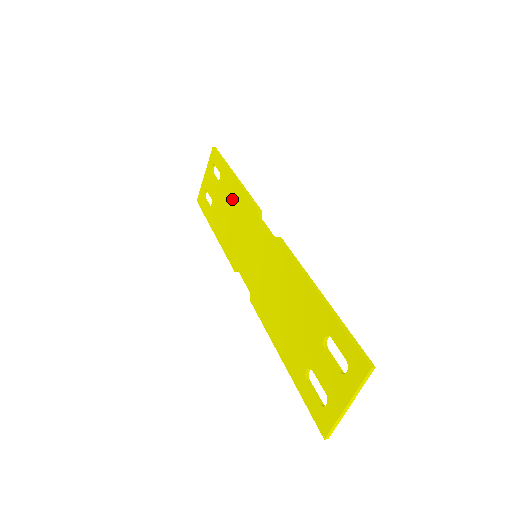
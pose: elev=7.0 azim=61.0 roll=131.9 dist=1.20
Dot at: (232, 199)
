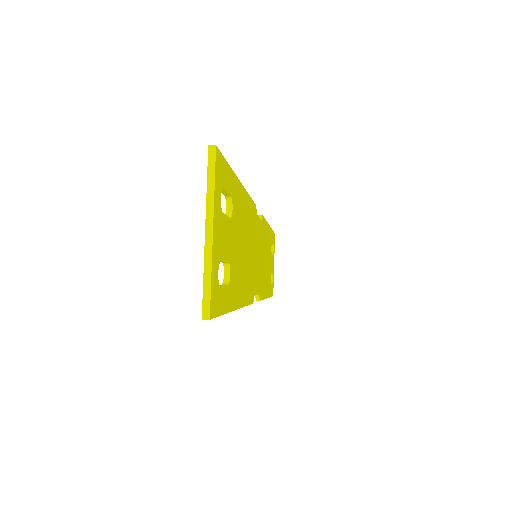
Dot at: occluded
